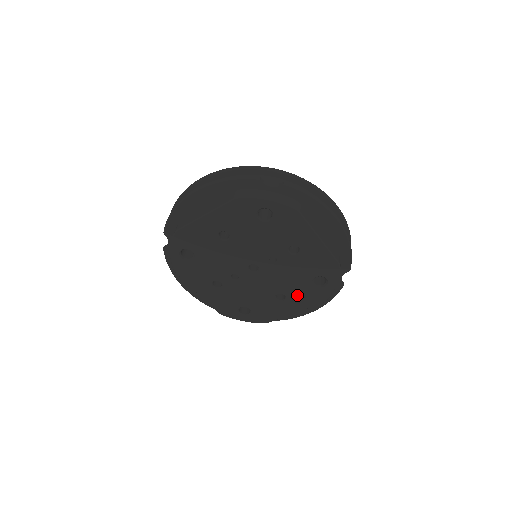
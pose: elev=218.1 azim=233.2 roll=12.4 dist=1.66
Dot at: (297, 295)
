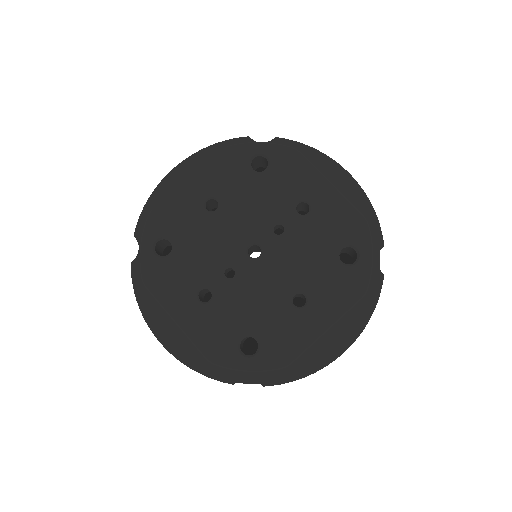
Dot at: (322, 289)
